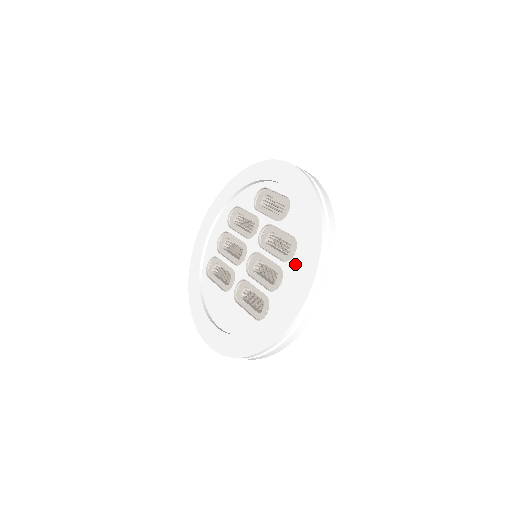
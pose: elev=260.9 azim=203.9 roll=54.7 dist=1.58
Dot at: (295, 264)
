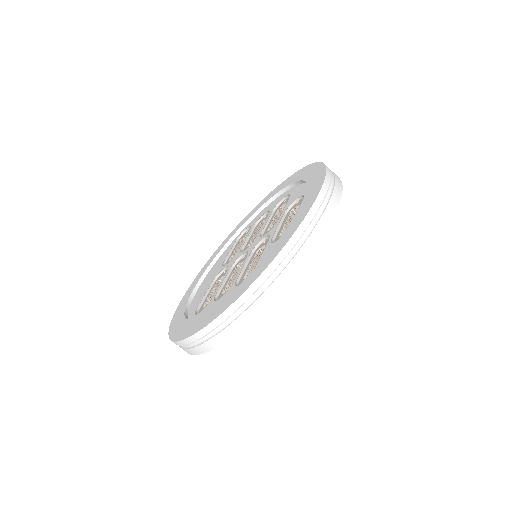
Dot at: occluded
